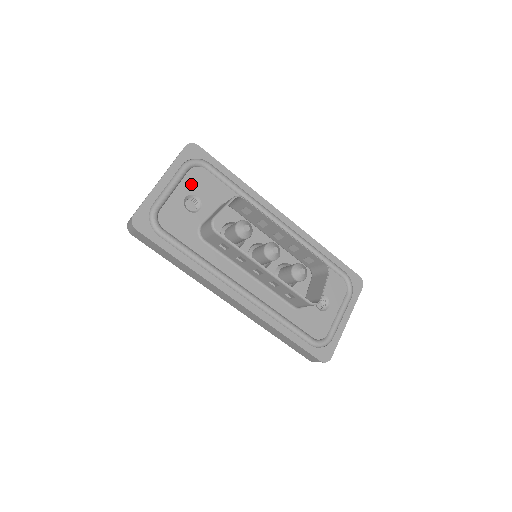
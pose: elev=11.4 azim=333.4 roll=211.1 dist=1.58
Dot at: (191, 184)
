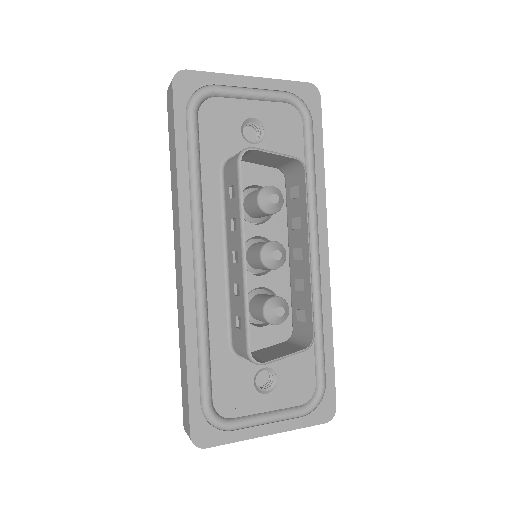
Dot at: (273, 115)
